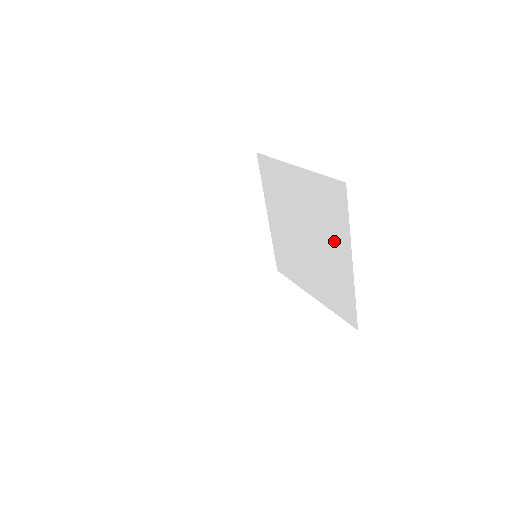
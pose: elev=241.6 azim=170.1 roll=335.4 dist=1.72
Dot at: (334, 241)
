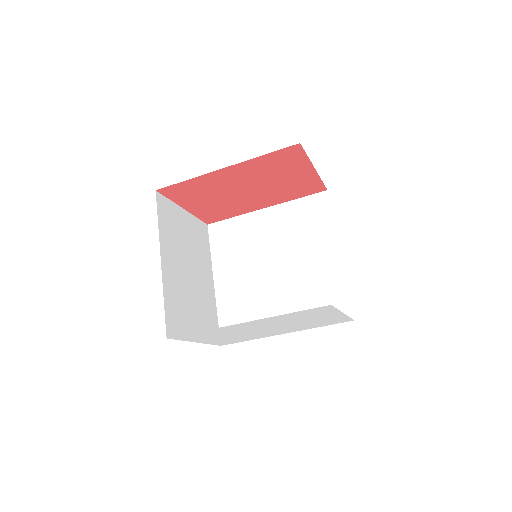
Dot at: (316, 246)
